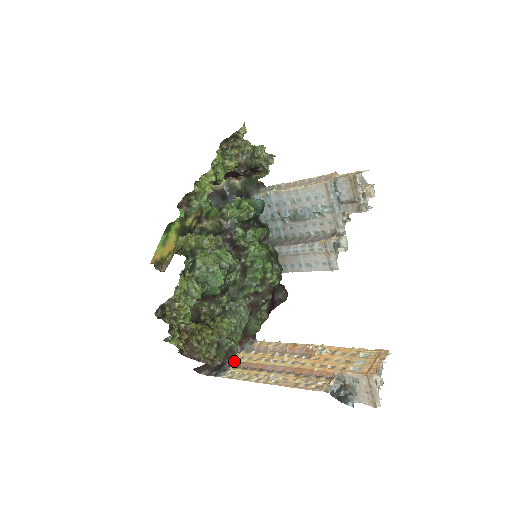
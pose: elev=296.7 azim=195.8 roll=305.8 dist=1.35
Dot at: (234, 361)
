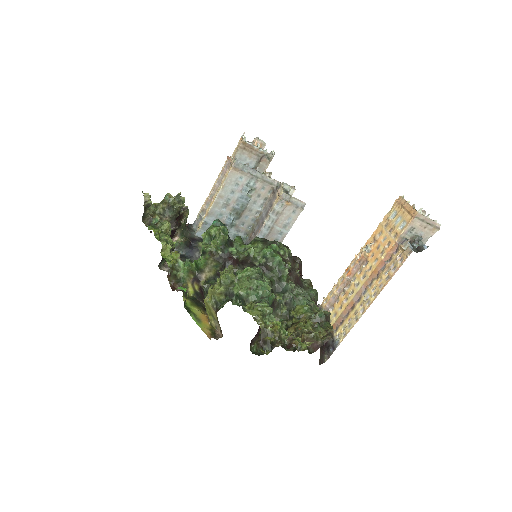
Dot at: occluded
